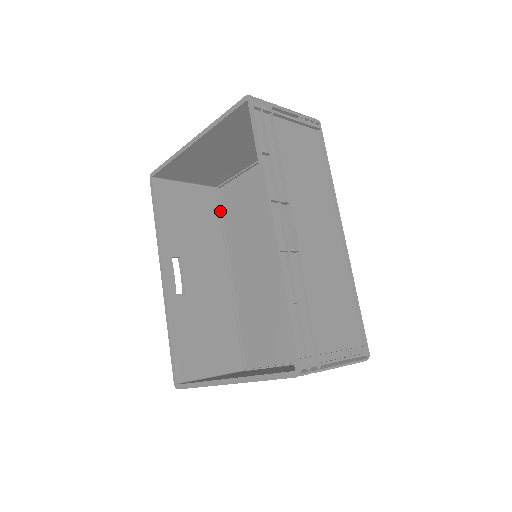
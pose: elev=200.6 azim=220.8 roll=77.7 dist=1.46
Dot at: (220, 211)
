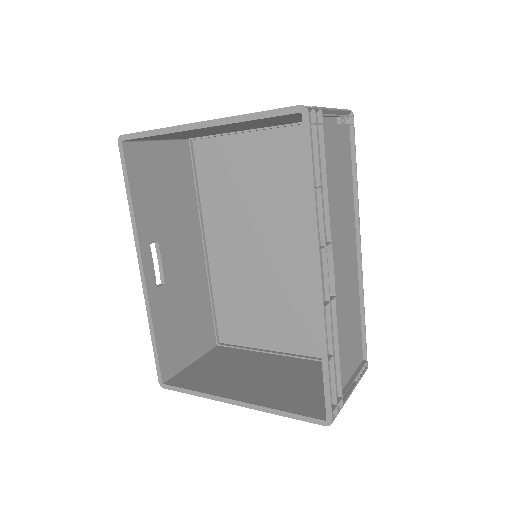
Dot at: (194, 170)
